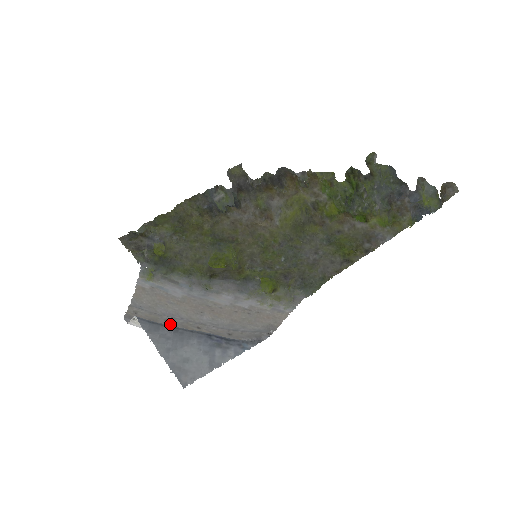
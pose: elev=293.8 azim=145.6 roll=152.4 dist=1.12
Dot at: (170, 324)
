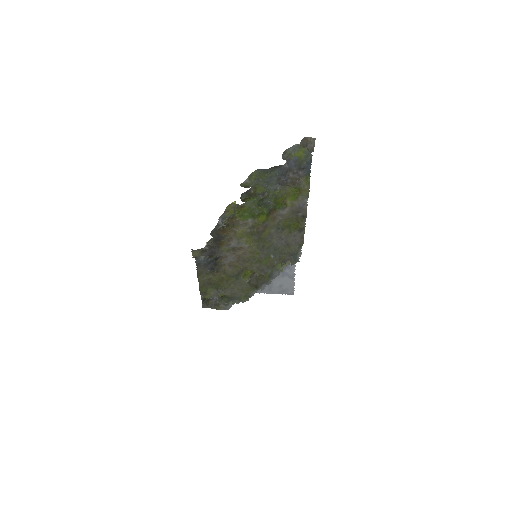
Dot at: occluded
